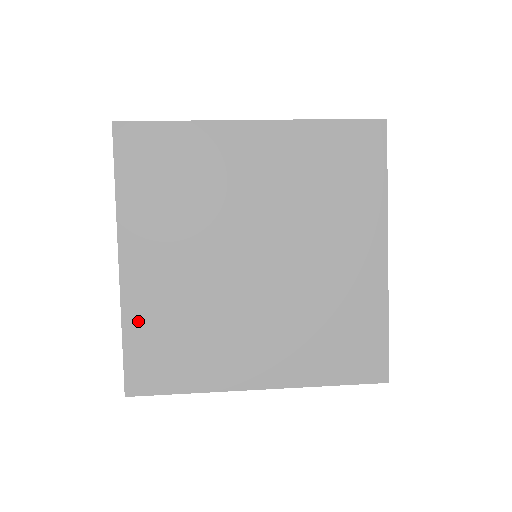
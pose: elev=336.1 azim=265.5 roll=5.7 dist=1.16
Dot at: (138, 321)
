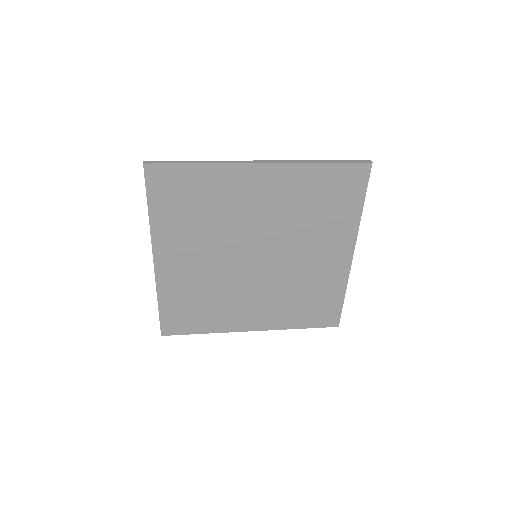
Dot at: (169, 296)
